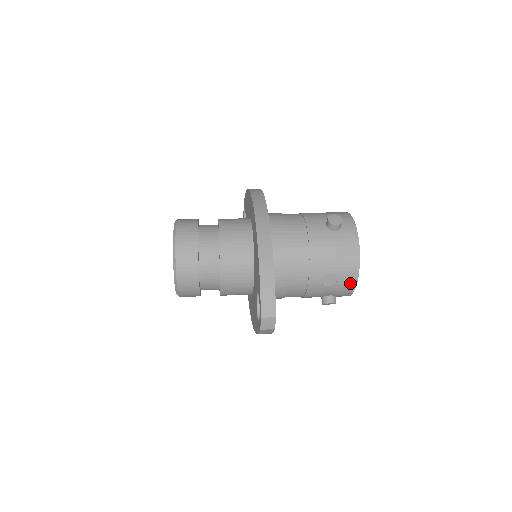
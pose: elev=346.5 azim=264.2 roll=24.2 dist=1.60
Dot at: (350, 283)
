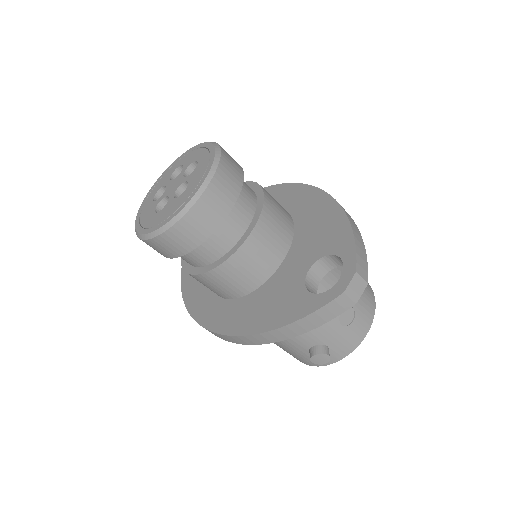
Dot at: (359, 334)
